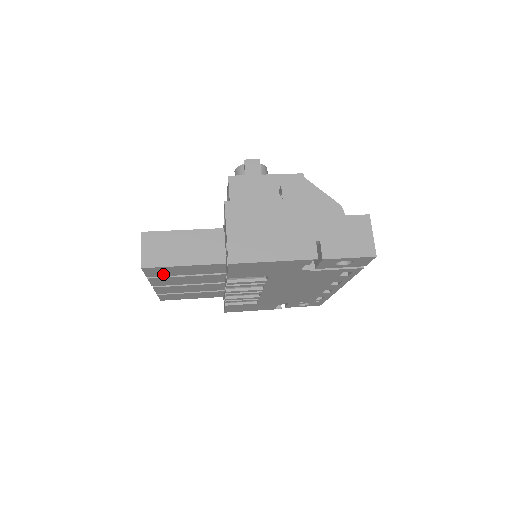
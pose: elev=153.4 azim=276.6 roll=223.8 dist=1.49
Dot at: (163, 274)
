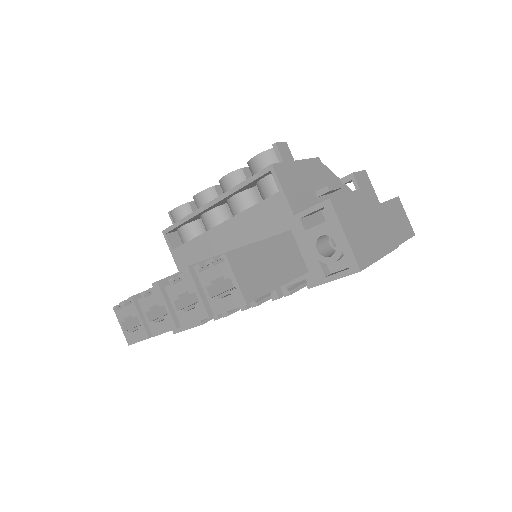
Dot at: occluded
